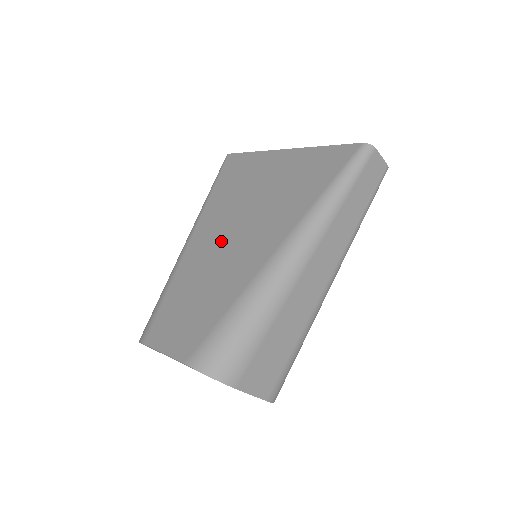
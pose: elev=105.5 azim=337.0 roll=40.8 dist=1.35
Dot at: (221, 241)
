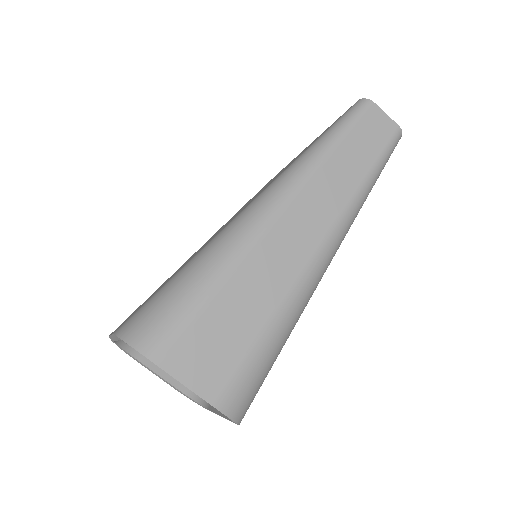
Dot at: occluded
